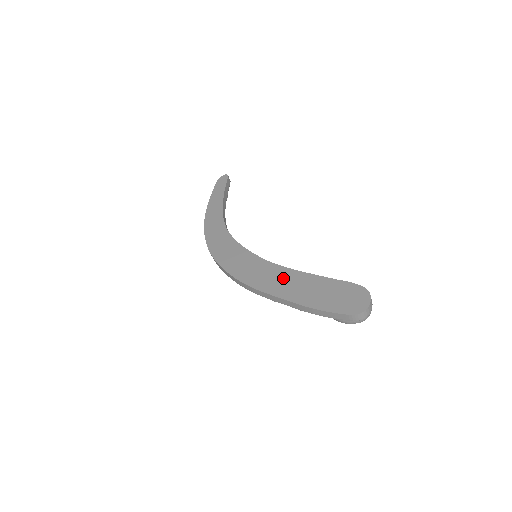
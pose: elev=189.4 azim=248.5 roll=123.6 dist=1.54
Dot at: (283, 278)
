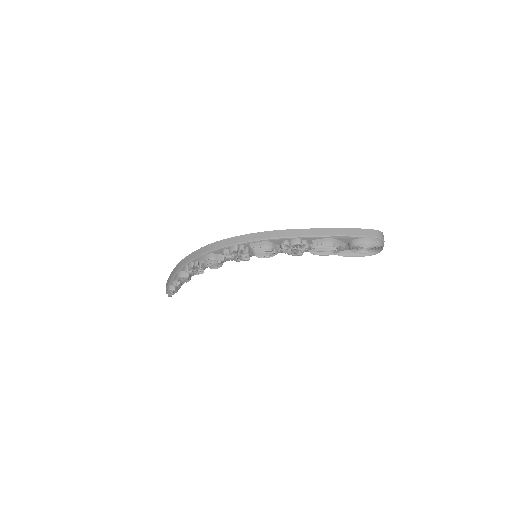
Dot at: occluded
